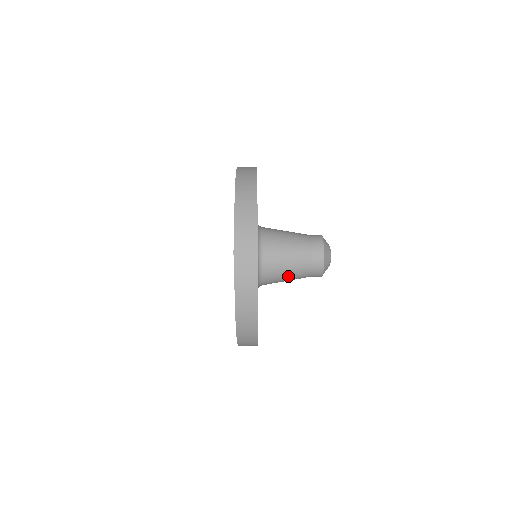
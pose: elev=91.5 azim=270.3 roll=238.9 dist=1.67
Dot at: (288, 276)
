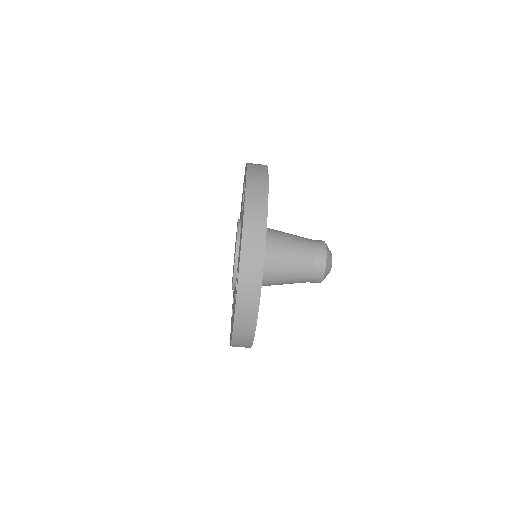
Dot at: (288, 278)
